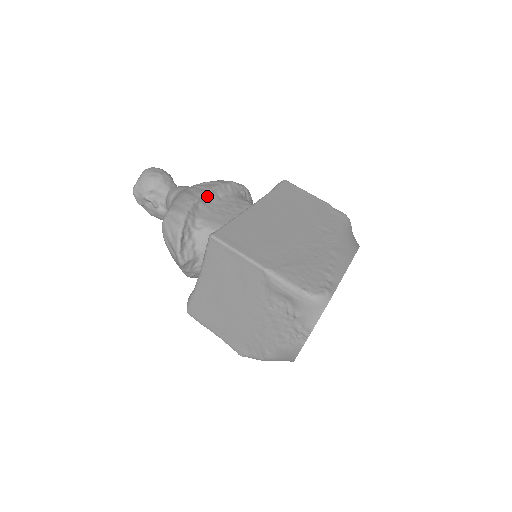
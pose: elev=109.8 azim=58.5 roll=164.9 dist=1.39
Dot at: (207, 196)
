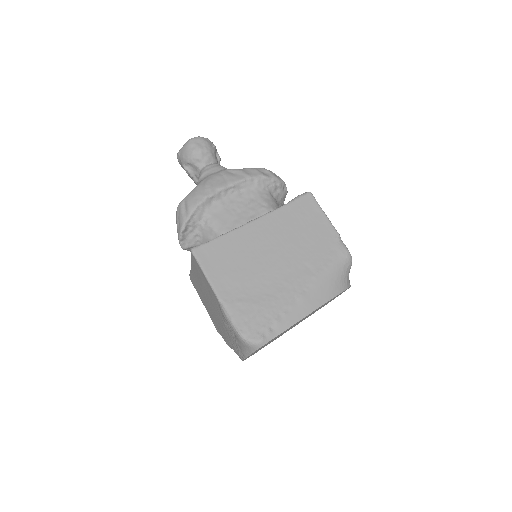
Dot at: (226, 190)
